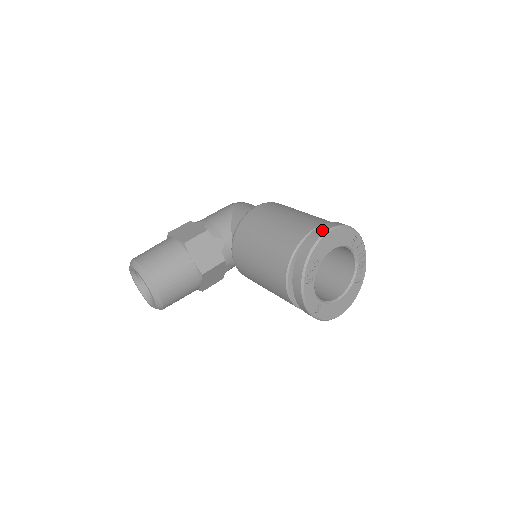
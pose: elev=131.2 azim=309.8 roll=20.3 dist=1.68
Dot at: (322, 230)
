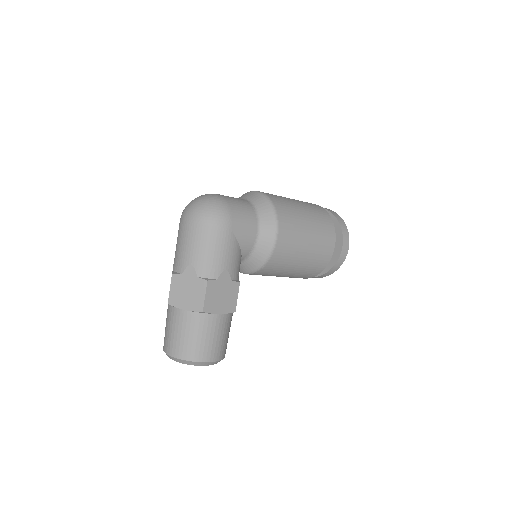
Dot at: (346, 250)
